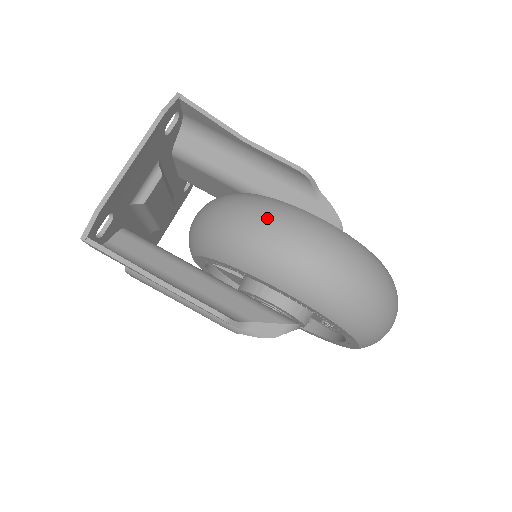
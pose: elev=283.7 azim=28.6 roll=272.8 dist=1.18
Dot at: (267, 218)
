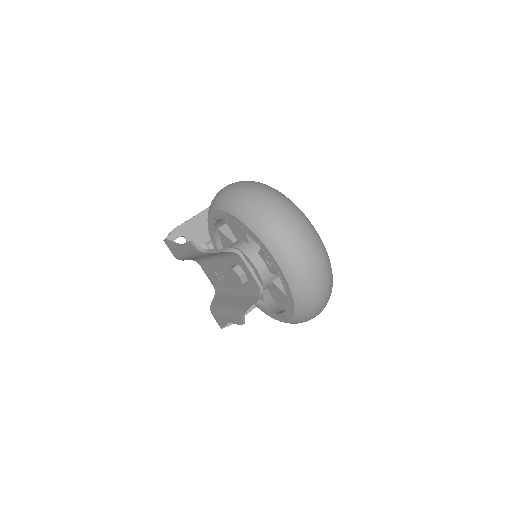
Dot at: occluded
